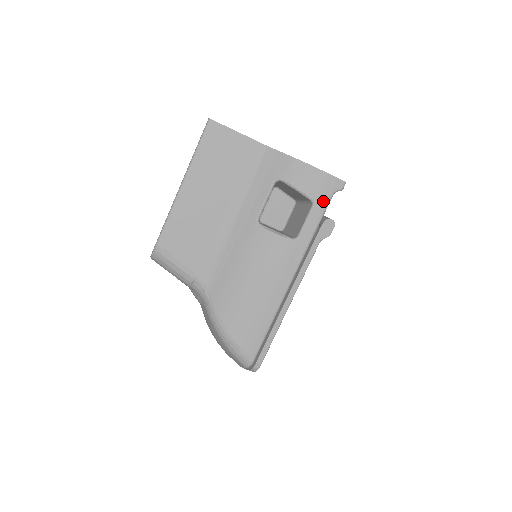
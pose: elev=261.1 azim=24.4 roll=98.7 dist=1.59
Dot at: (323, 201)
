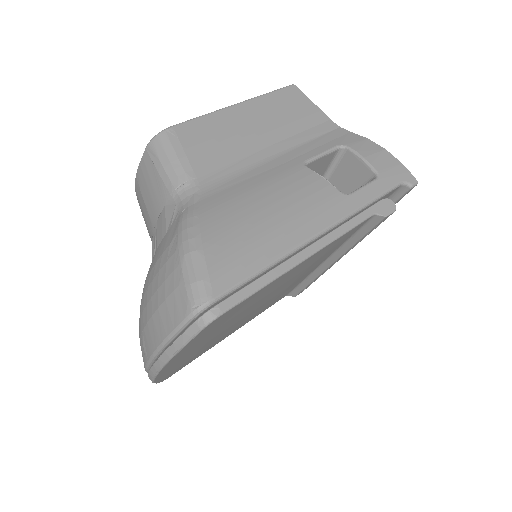
Dot at: (389, 181)
